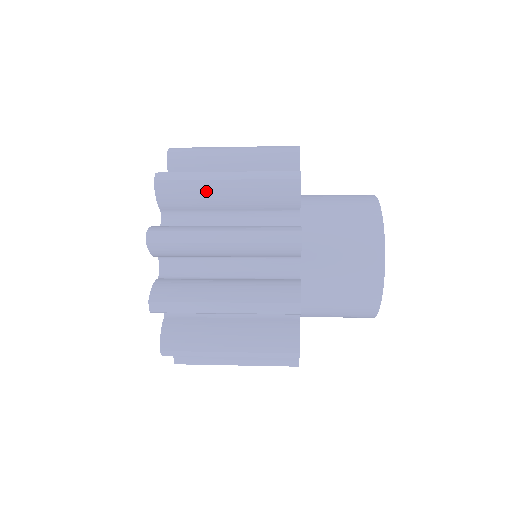
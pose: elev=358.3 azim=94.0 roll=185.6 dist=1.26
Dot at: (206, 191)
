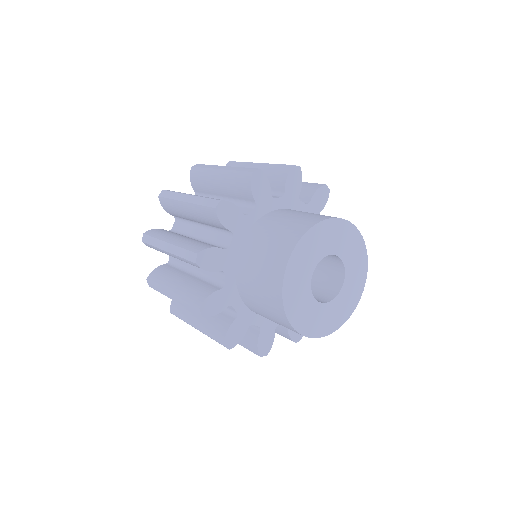
Dot at: occluded
